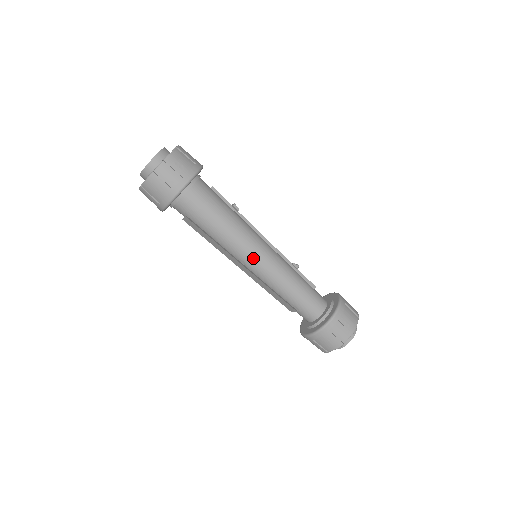
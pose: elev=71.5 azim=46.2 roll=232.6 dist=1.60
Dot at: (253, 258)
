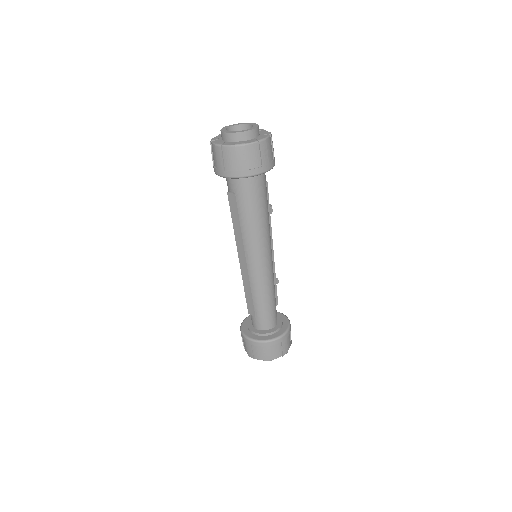
Dot at: (258, 260)
